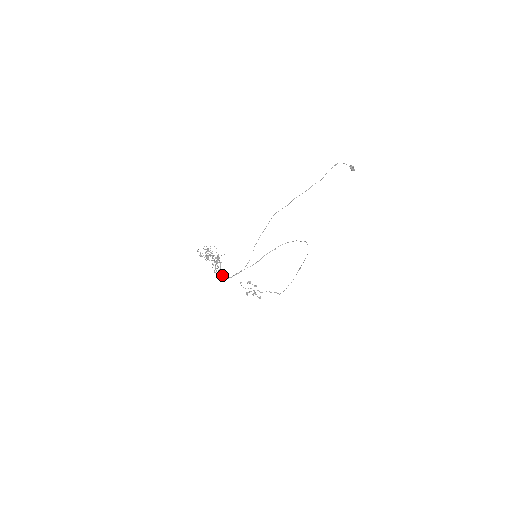
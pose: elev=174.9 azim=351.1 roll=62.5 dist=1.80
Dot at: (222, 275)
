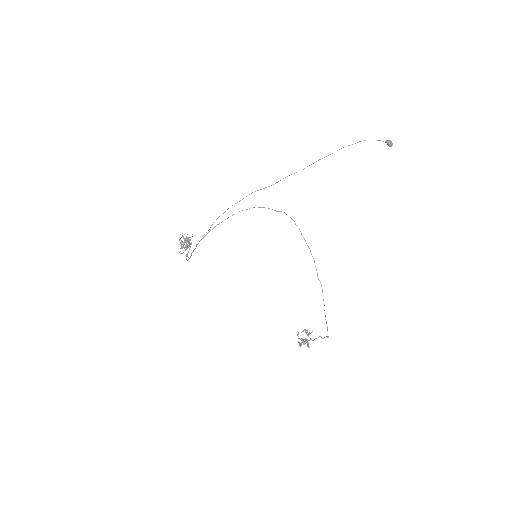
Dot at: (186, 255)
